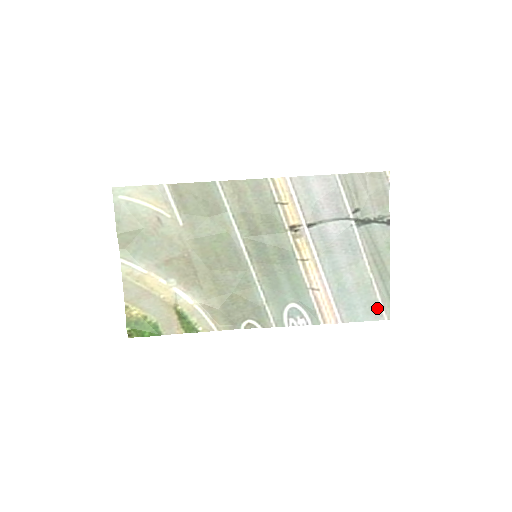
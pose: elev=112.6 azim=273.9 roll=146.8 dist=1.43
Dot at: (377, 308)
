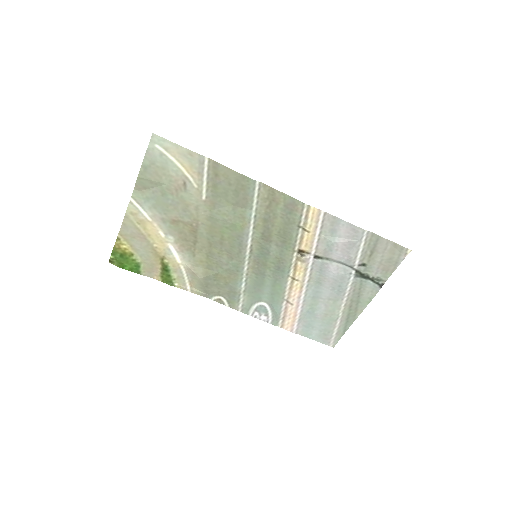
Dot at: (329, 336)
